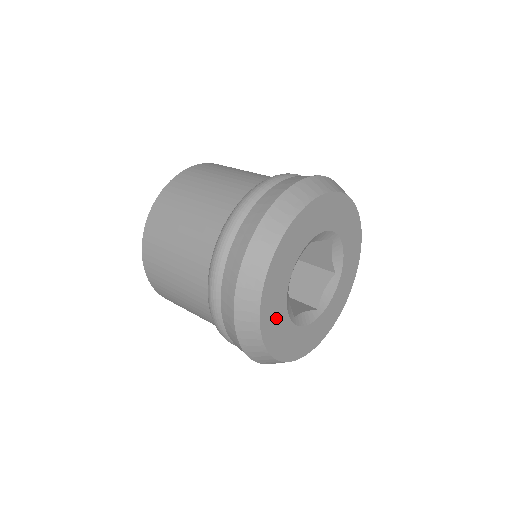
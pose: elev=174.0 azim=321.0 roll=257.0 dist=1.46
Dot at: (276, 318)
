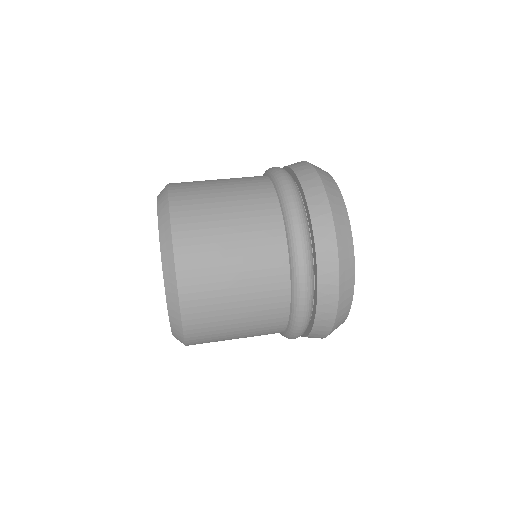
Dot at: occluded
